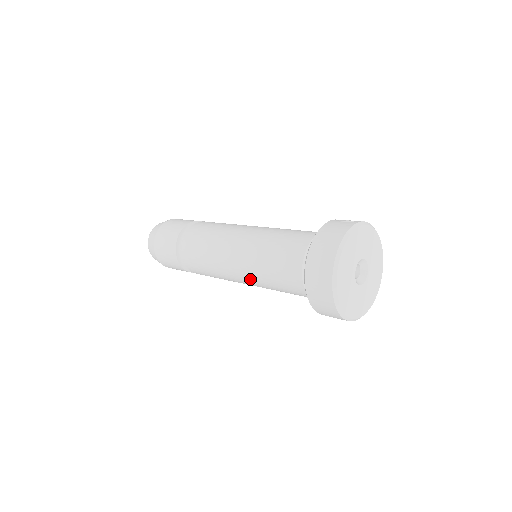
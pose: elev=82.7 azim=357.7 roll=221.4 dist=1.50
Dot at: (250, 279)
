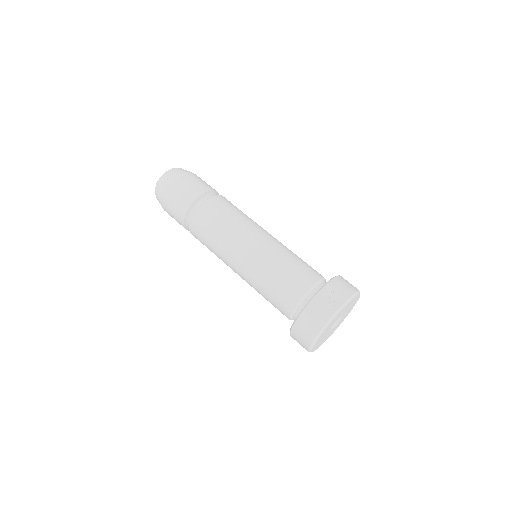
Dot at: occluded
